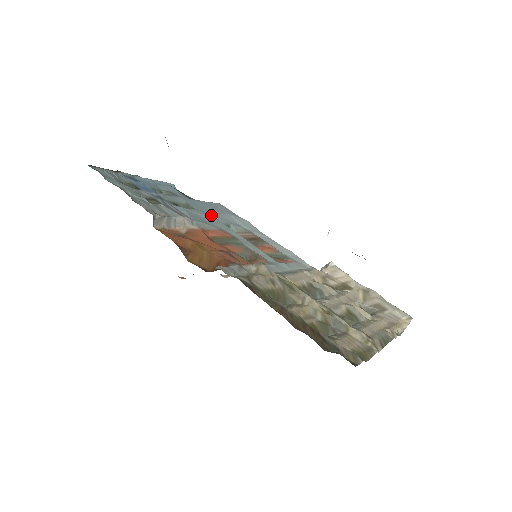
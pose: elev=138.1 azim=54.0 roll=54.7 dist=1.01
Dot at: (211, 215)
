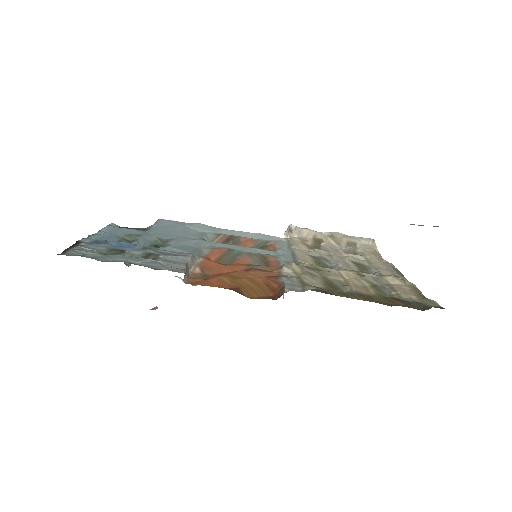
Dot at: (184, 238)
